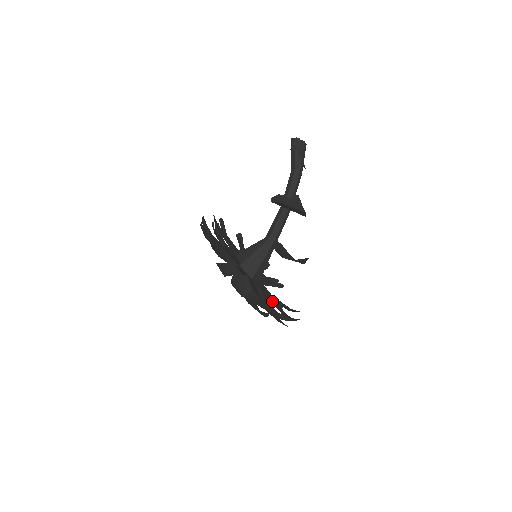
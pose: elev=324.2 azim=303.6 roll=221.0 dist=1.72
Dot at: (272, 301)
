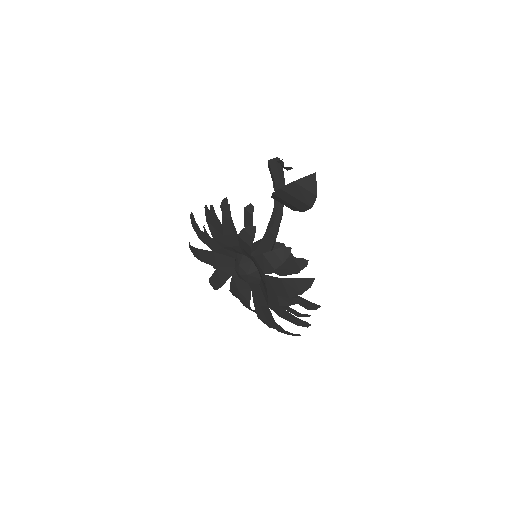
Dot at: occluded
